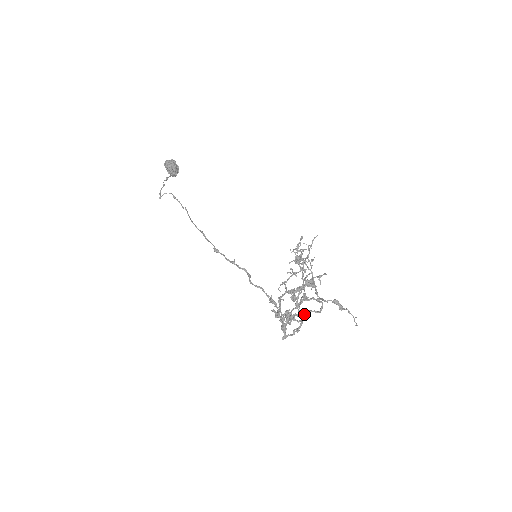
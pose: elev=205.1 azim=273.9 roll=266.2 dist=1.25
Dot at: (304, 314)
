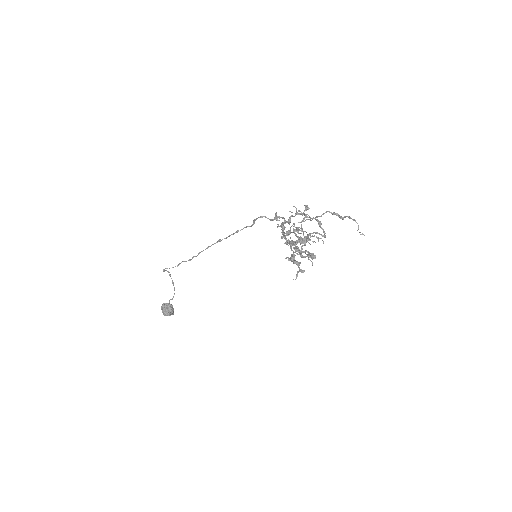
Dot at: (309, 235)
